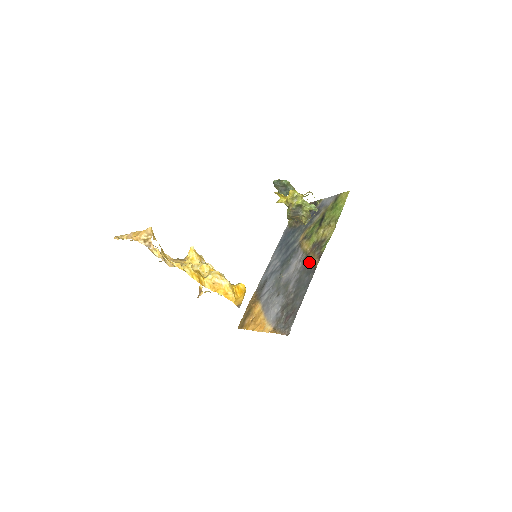
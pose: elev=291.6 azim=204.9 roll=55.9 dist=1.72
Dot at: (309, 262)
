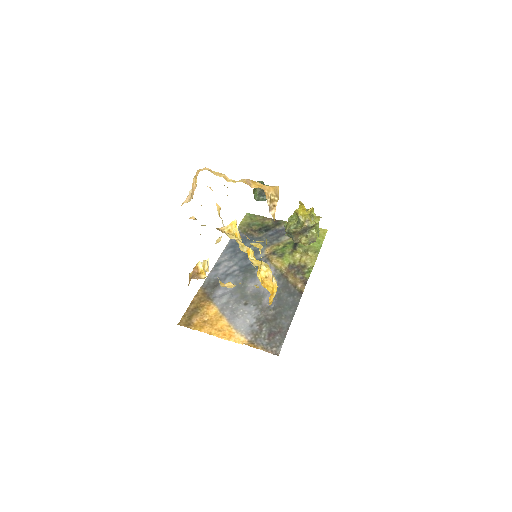
Dot at: (289, 282)
